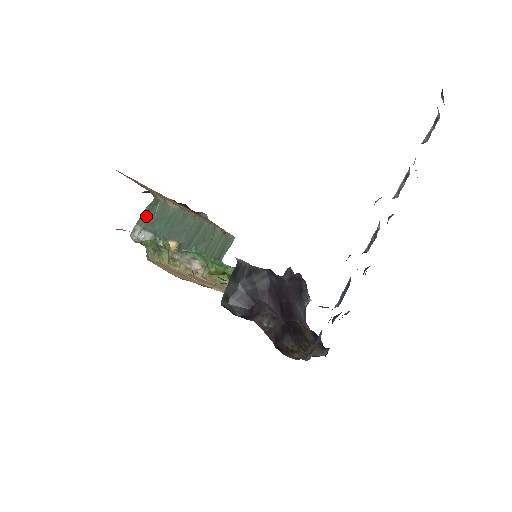
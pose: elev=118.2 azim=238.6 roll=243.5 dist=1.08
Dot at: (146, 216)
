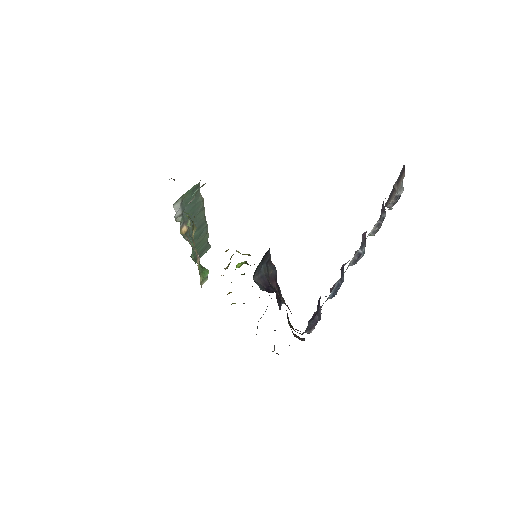
Dot at: occluded
